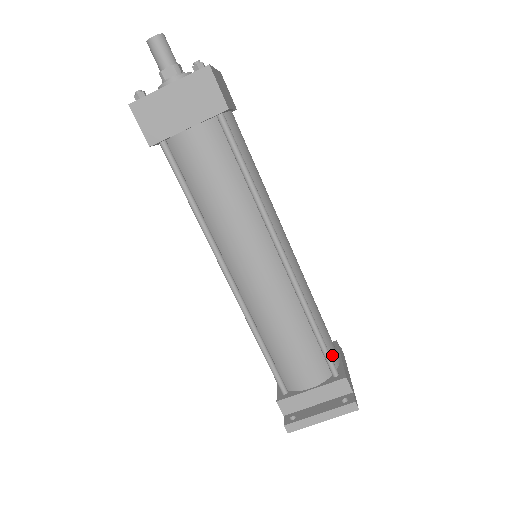
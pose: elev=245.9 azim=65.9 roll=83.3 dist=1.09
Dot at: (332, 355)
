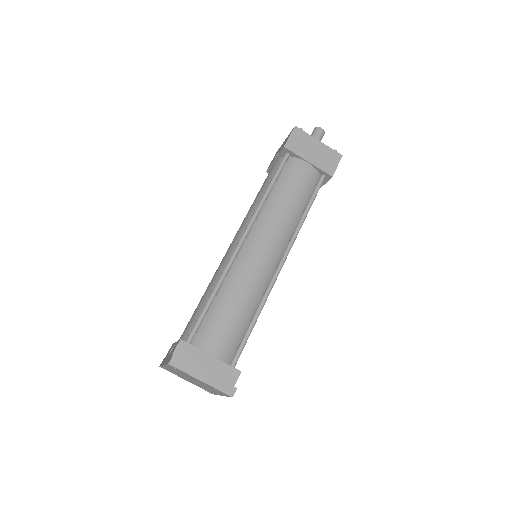
Dot at: occluded
